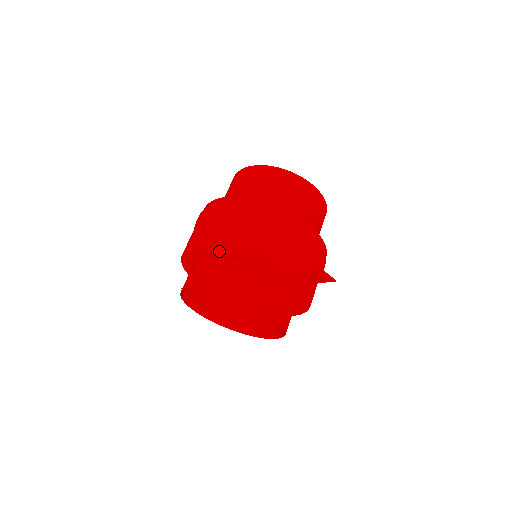
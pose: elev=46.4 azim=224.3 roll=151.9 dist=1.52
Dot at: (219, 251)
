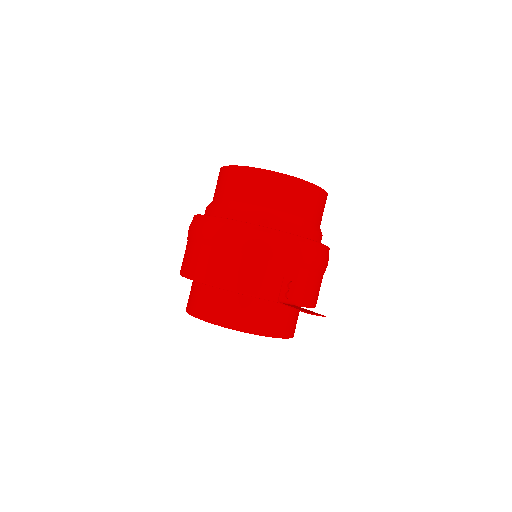
Dot at: occluded
